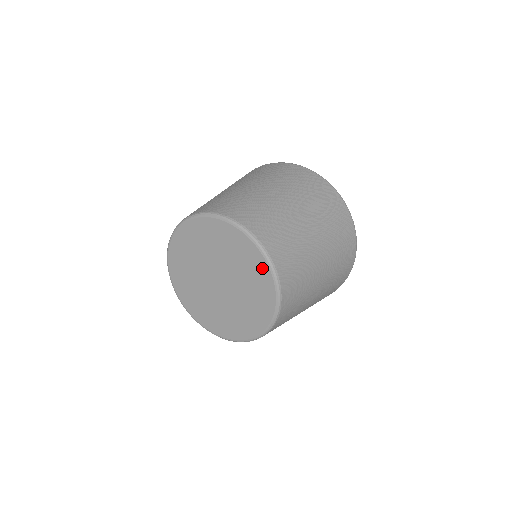
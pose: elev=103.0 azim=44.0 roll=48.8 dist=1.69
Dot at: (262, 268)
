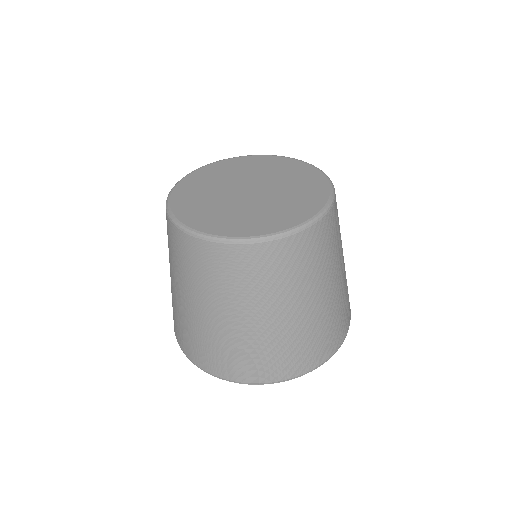
Dot at: (318, 199)
